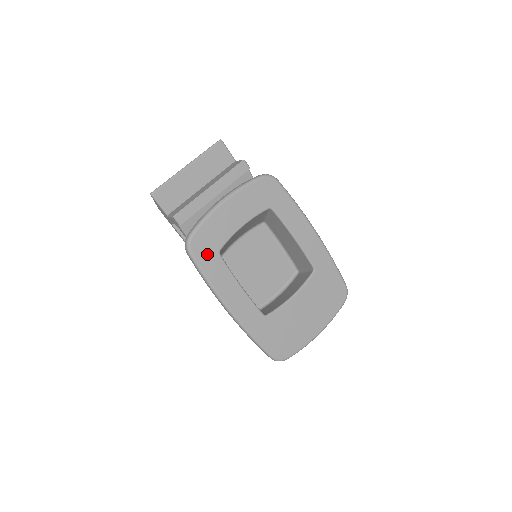
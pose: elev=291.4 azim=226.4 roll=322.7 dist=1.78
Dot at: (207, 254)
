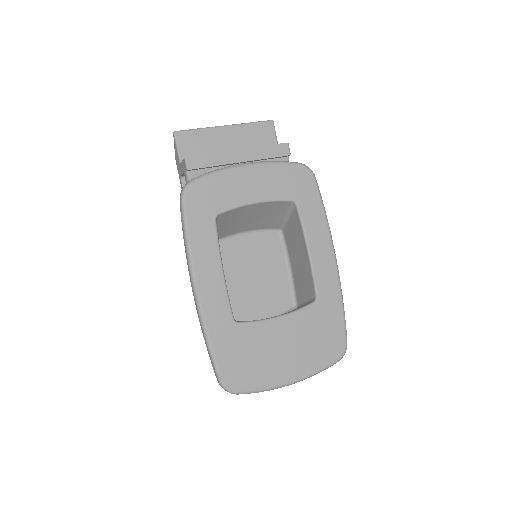
Dot at: (201, 210)
